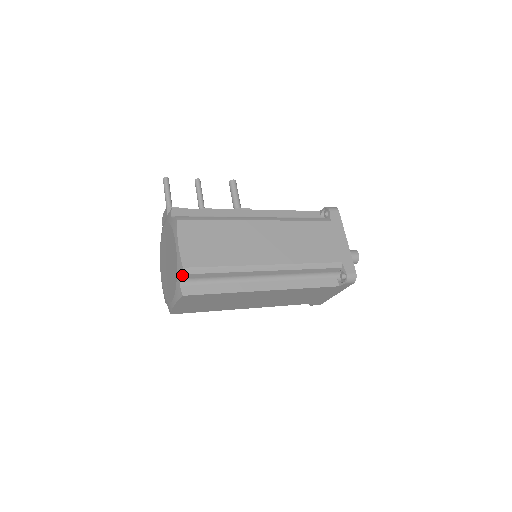
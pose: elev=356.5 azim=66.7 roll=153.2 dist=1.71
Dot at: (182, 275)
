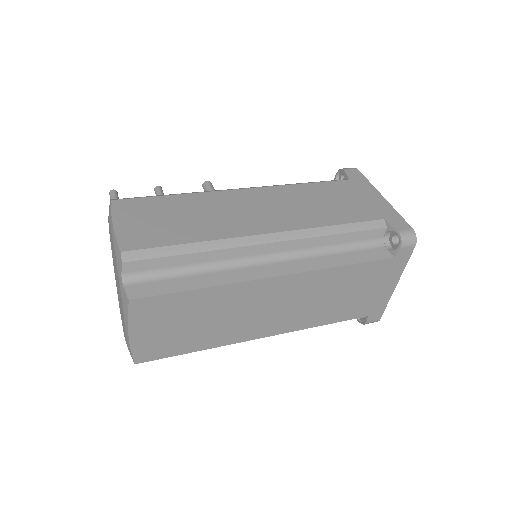
Dot at: (122, 265)
